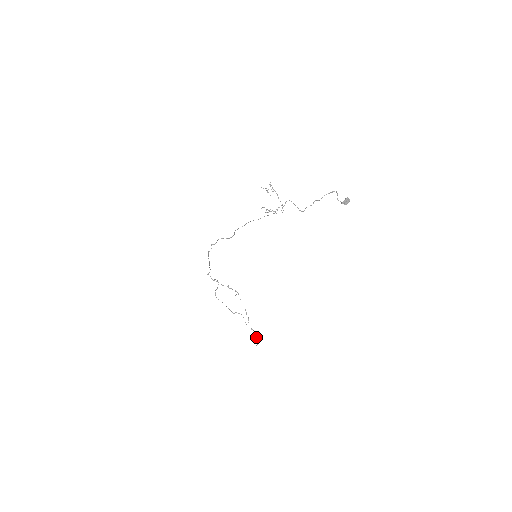
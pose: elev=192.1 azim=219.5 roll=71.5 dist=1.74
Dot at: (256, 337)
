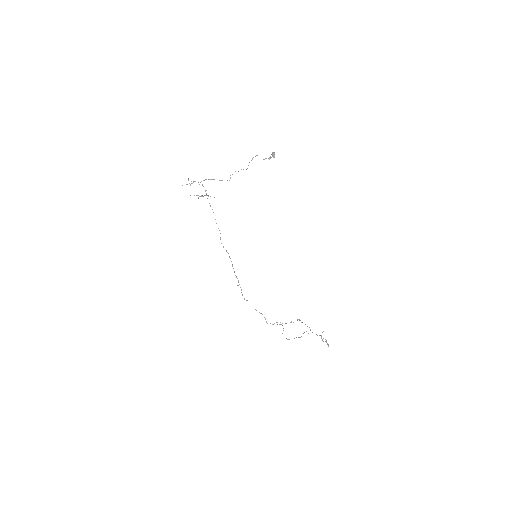
Dot at: (321, 336)
